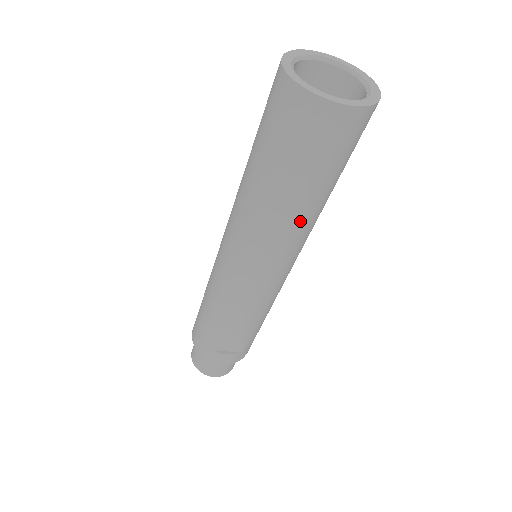
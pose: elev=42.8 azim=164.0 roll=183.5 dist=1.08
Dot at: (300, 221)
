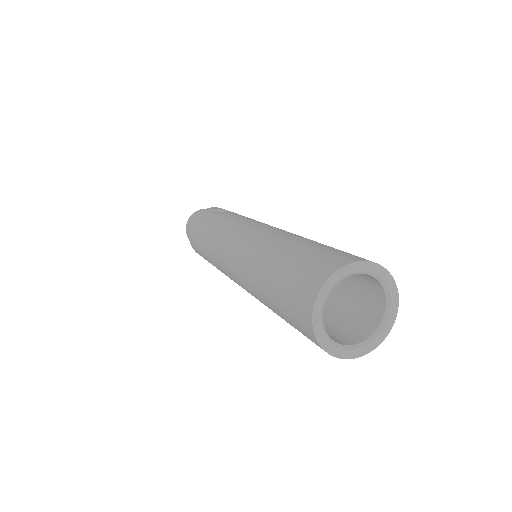
Dot at: occluded
